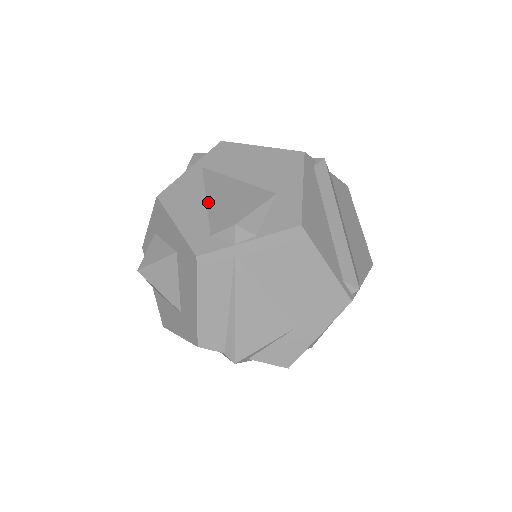
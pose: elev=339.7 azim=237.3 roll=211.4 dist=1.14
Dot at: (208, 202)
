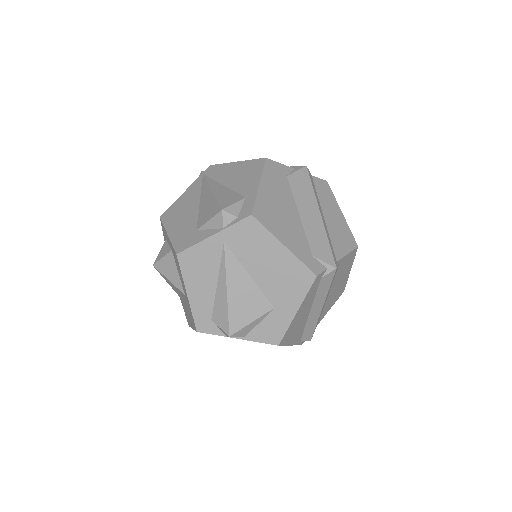
Dot at: (218, 288)
